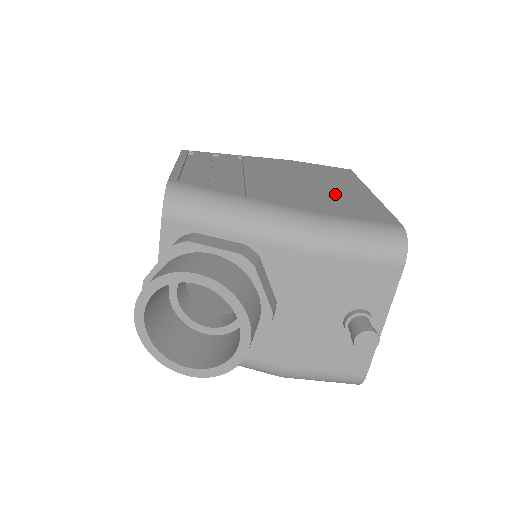
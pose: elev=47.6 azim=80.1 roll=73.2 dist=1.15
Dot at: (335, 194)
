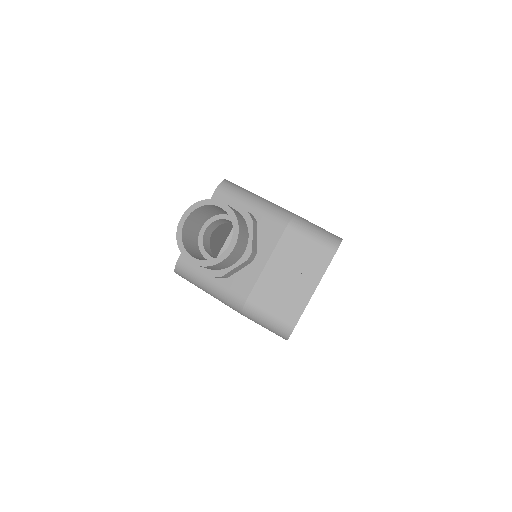
Dot at: occluded
